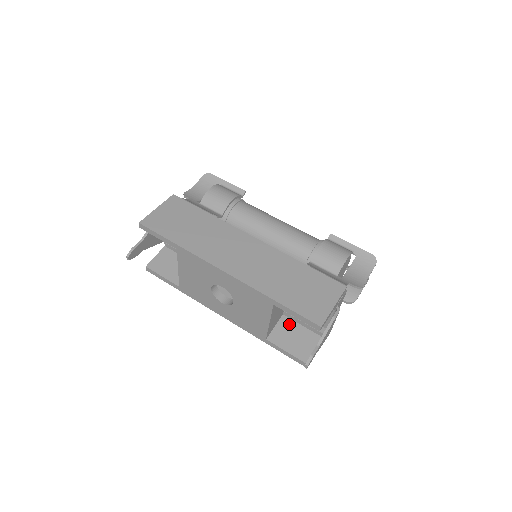
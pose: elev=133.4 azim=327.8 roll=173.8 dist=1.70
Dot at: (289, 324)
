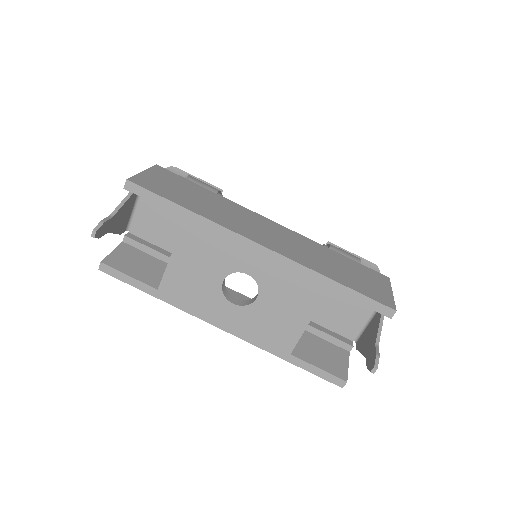
Dot at: (309, 337)
